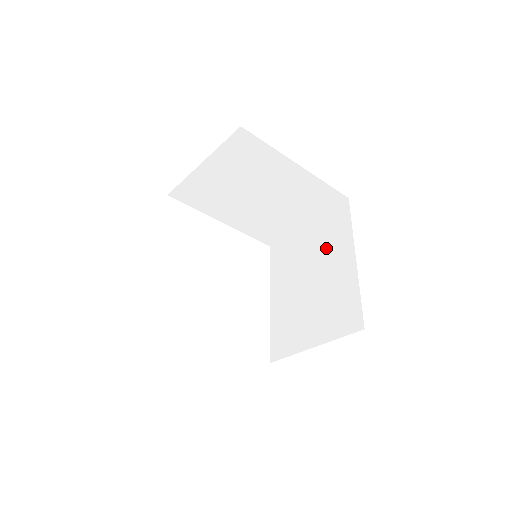
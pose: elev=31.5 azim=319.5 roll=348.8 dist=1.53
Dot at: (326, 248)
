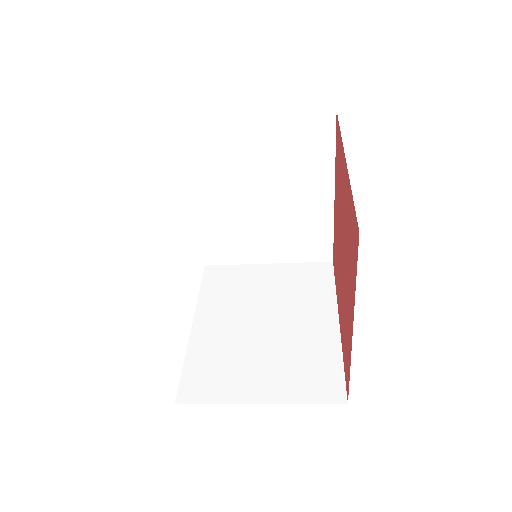
Dot at: (291, 169)
